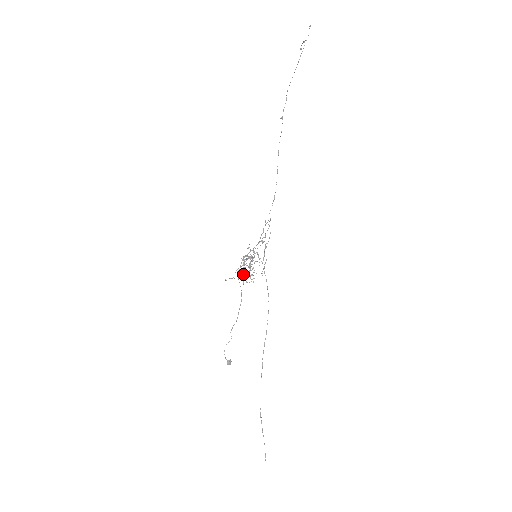
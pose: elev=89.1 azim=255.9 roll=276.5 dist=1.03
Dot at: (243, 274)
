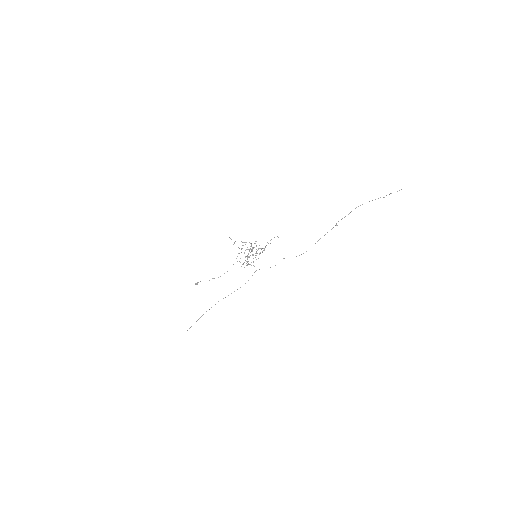
Dot at: occluded
